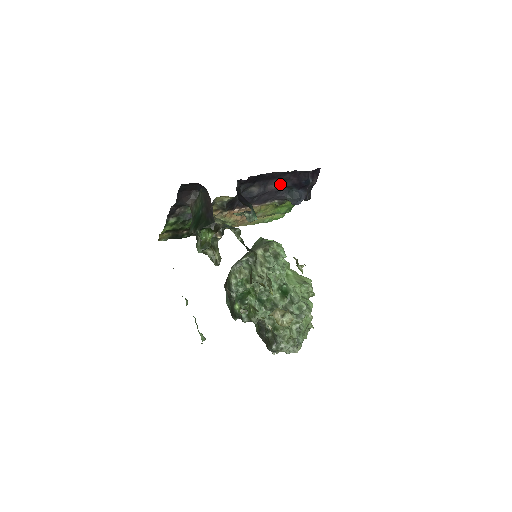
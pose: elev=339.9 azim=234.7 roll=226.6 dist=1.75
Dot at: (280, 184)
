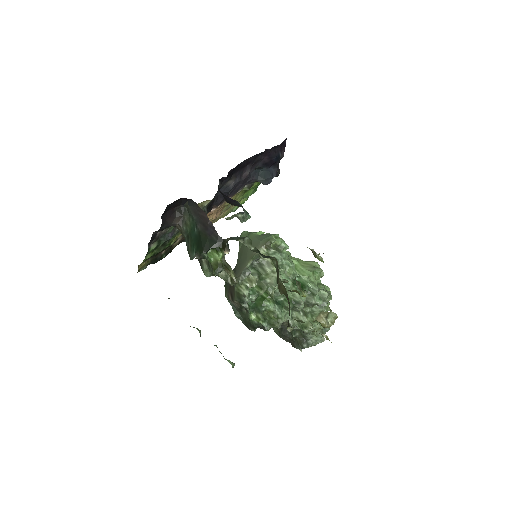
Dot at: (251, 168)
